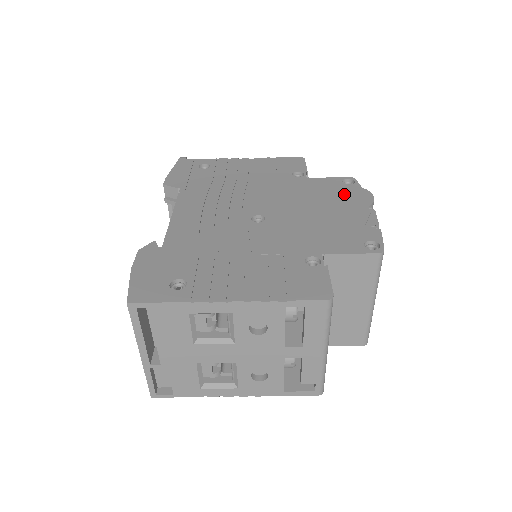
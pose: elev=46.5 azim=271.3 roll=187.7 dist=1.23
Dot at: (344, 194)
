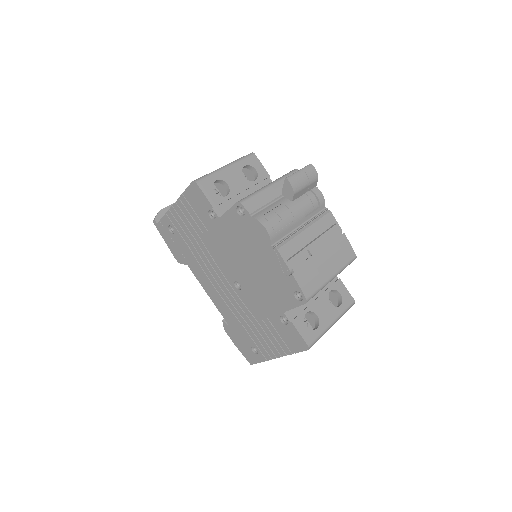
Dot at: (250, 234)
